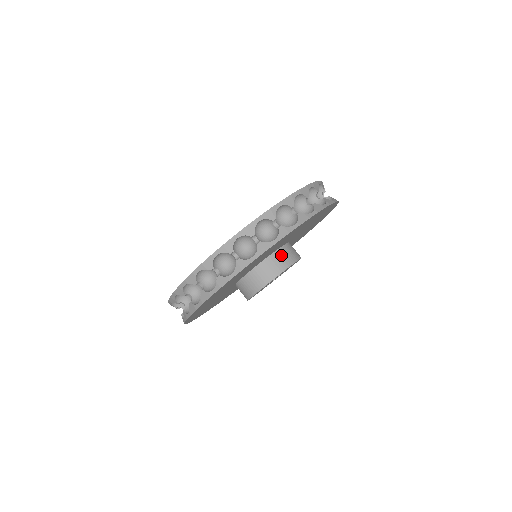
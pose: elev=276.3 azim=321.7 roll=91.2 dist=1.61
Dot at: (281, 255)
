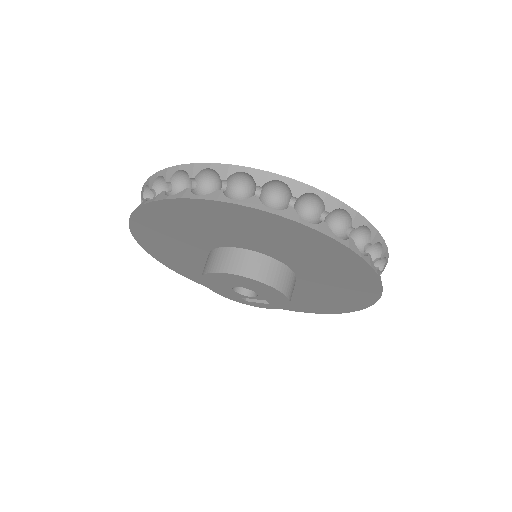
Dot at: (251, 259)
